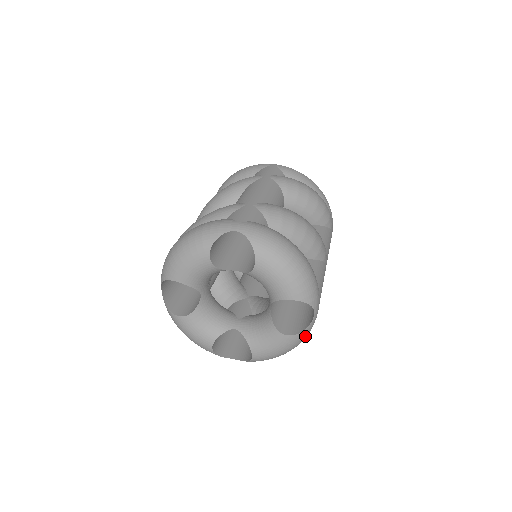
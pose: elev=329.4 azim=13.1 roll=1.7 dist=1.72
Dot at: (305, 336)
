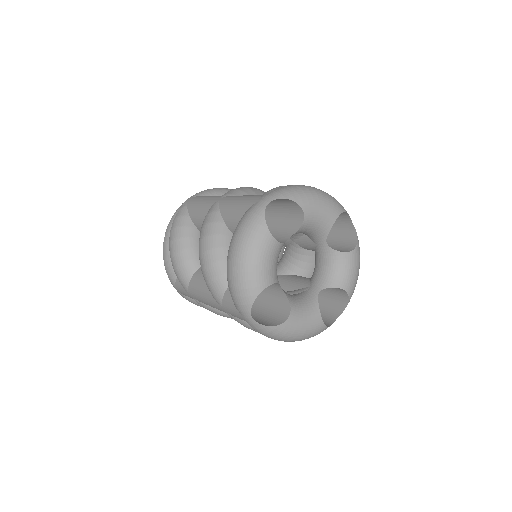
Dot at: (317, 334)
